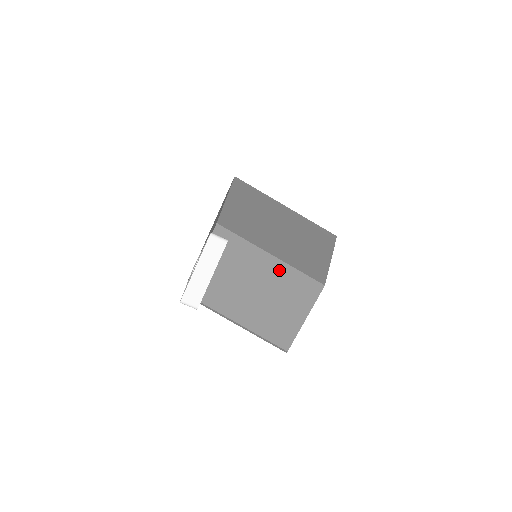
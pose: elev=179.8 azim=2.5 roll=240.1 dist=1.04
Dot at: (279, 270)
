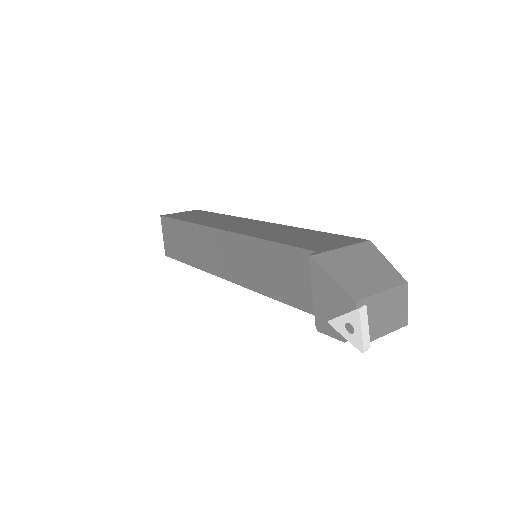
Dot at: (389, 295)
